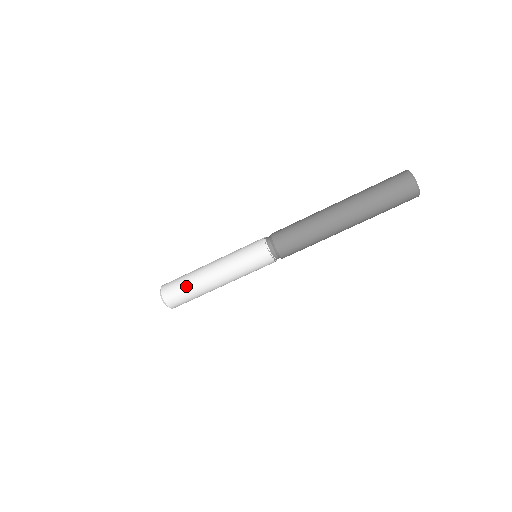
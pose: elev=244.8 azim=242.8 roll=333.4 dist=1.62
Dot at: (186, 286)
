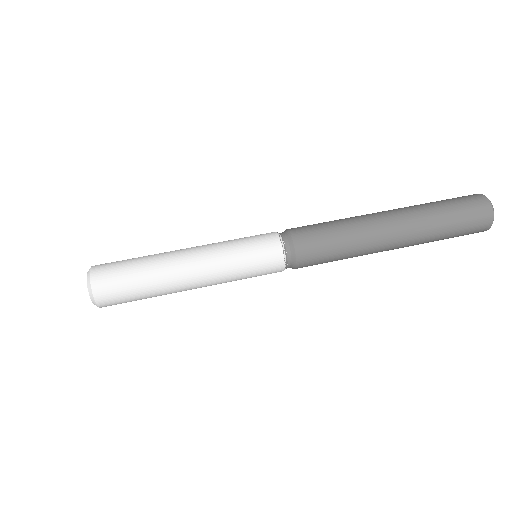
Dot at: occluded
